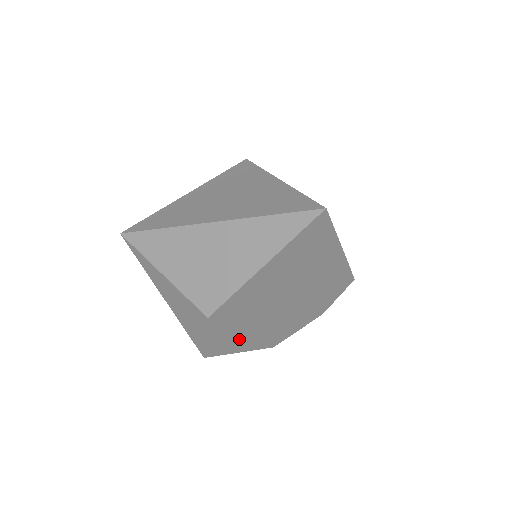
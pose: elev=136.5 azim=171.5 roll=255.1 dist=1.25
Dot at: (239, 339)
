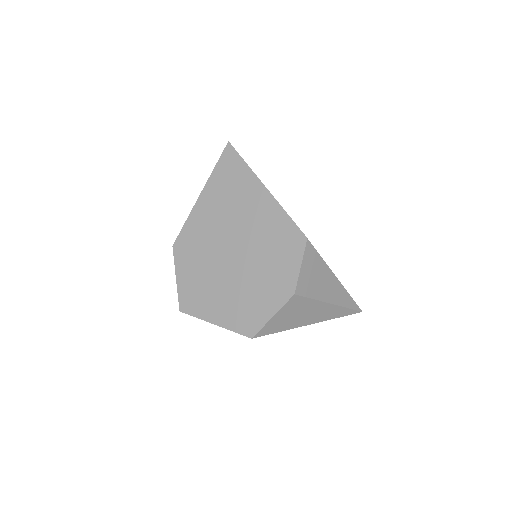
Dot at: (206, 296)
